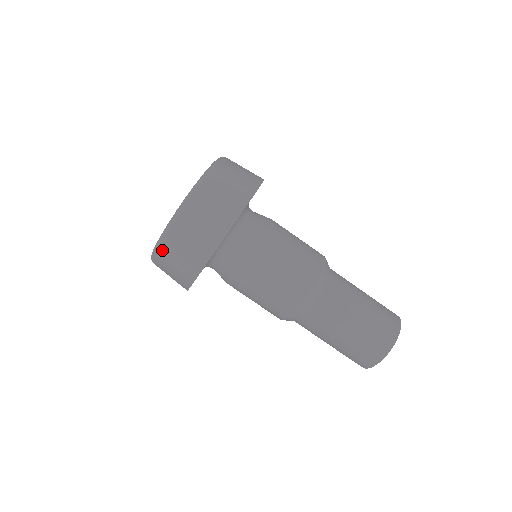
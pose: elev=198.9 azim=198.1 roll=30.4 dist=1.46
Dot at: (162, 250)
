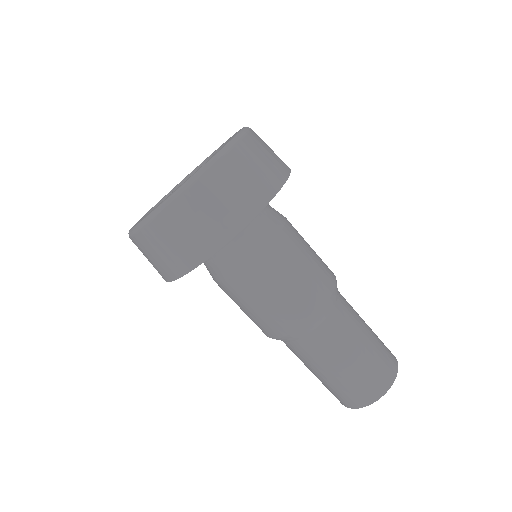
Dot at: (170, 213)
